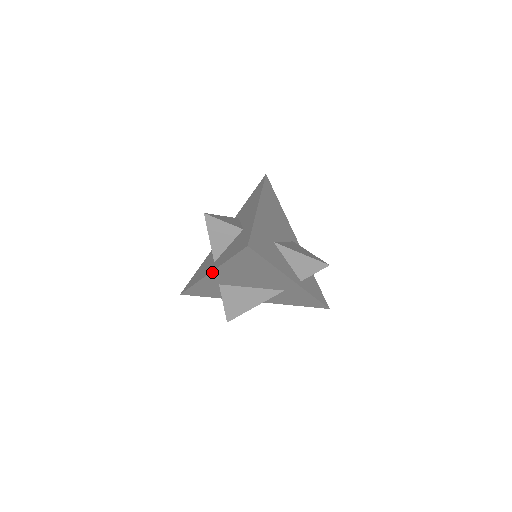
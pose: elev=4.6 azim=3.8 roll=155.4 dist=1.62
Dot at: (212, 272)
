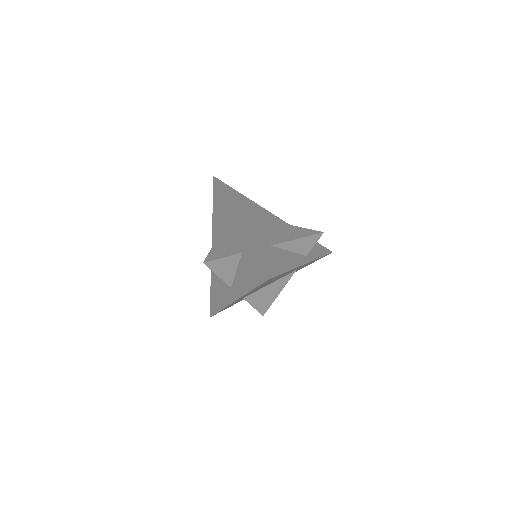
Dot at: (237, 299)
